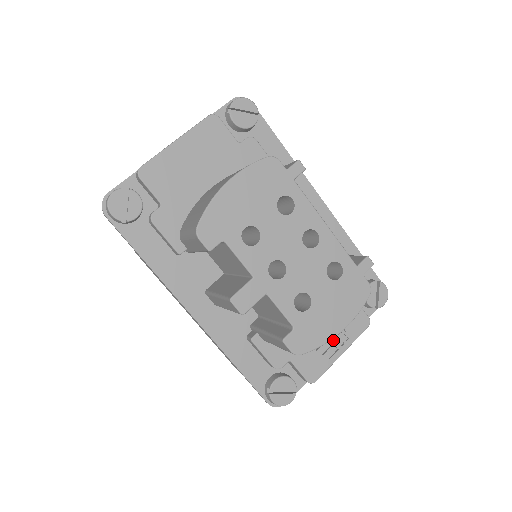
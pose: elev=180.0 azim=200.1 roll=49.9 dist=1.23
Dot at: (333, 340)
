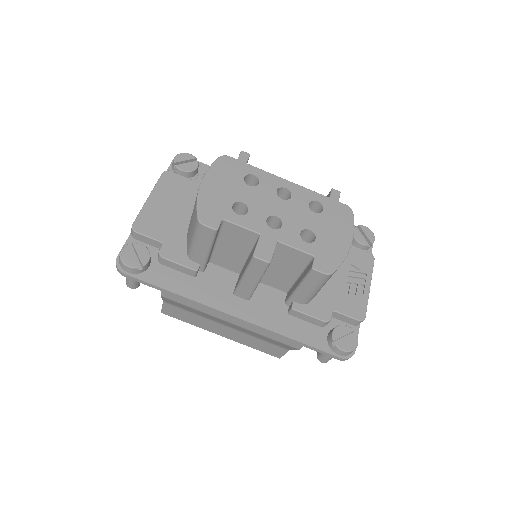
Dot at: (355, 280)
